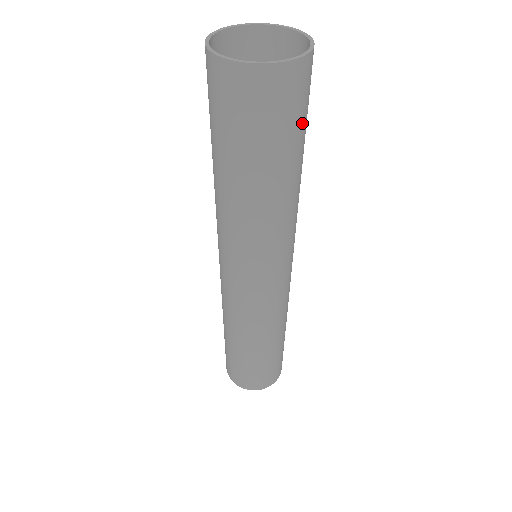
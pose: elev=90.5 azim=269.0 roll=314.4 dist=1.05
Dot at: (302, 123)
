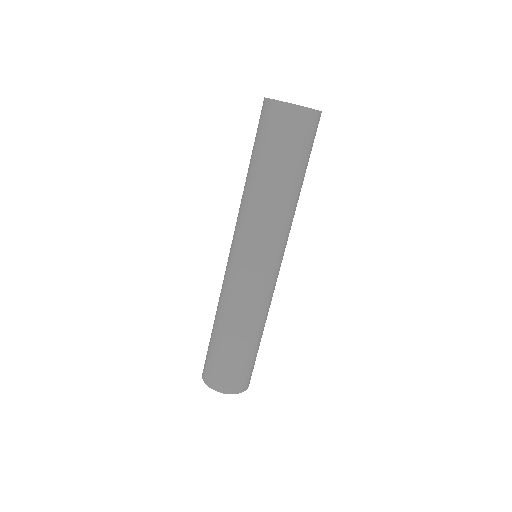
Dot at: (303, 150)
